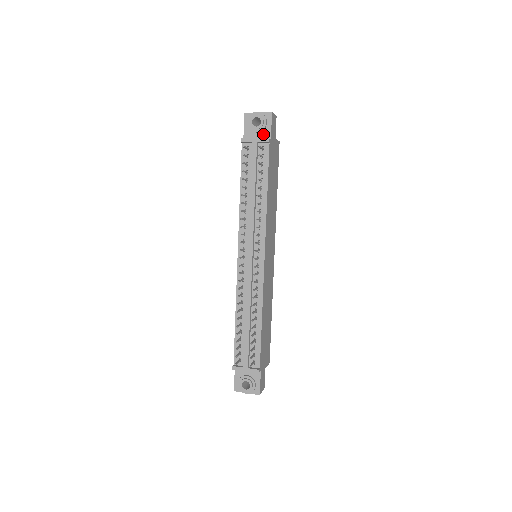
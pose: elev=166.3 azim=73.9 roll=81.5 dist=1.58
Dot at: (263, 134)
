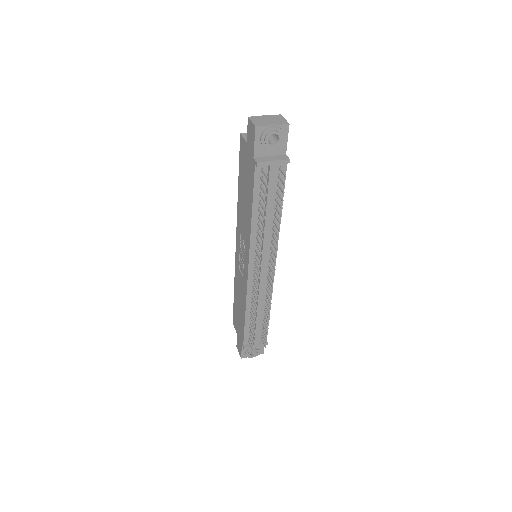
Dot at: (277, 149)
